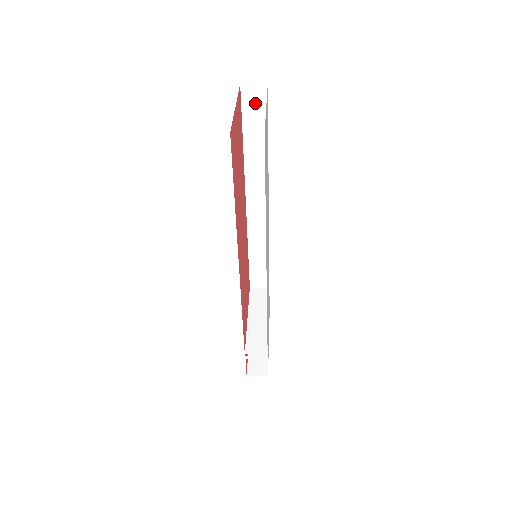
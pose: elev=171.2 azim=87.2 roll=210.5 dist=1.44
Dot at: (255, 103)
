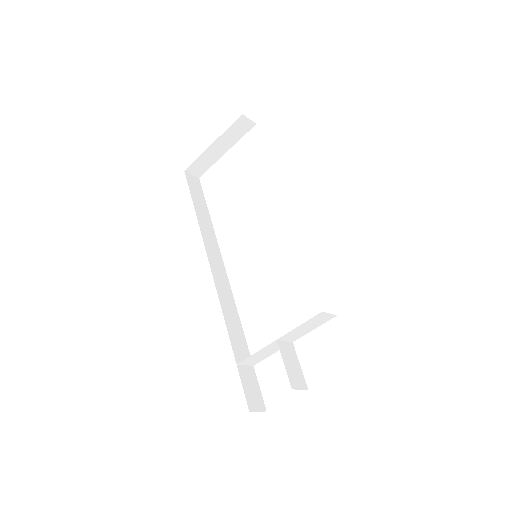
Dot at: (195, 185)
